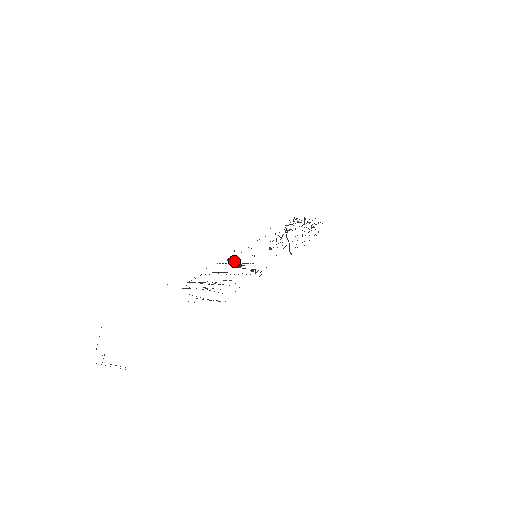
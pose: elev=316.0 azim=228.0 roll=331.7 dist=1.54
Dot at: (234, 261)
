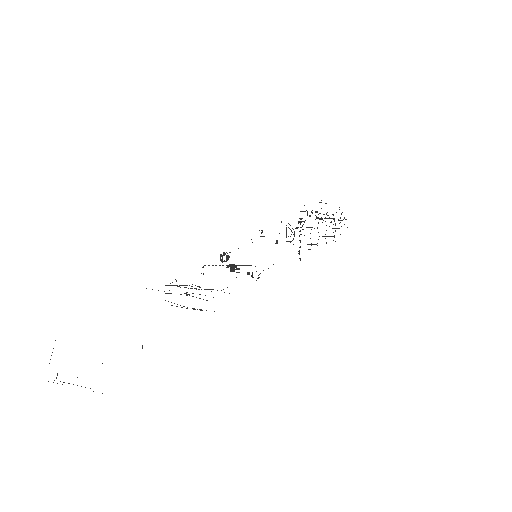
Dot at: (228, 259)
